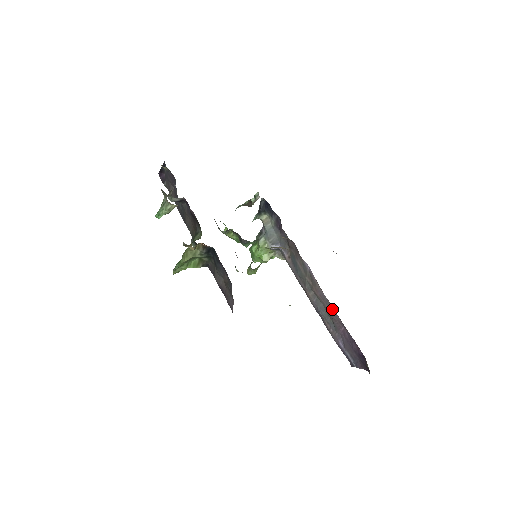
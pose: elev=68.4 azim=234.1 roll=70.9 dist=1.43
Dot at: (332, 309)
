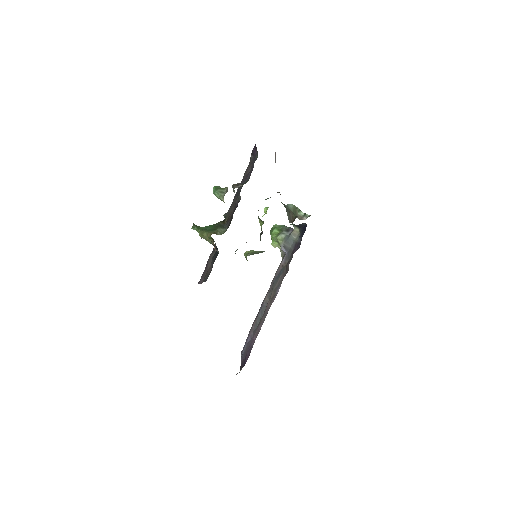
Dot at: occluded
